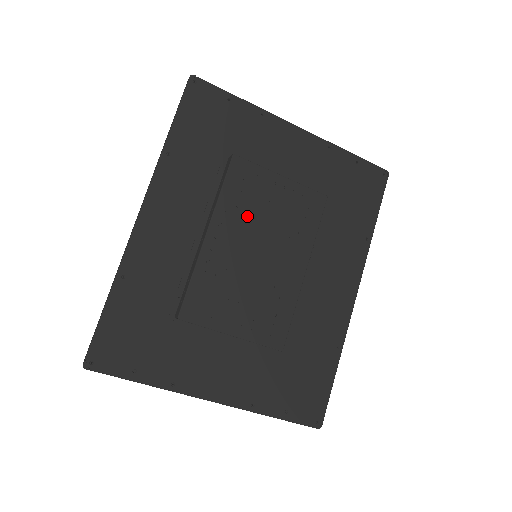
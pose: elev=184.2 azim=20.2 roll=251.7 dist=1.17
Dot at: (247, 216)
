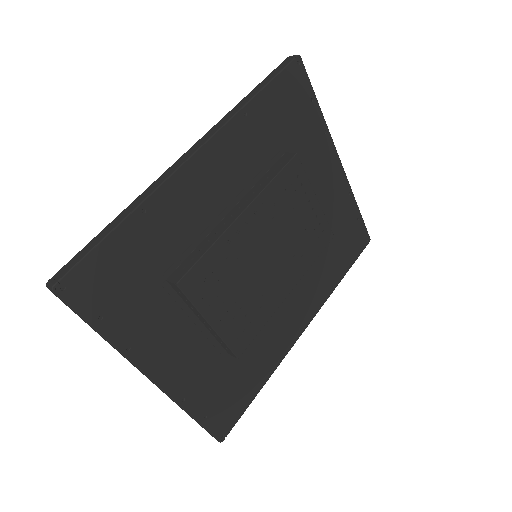
Dot at: (277, 217)
